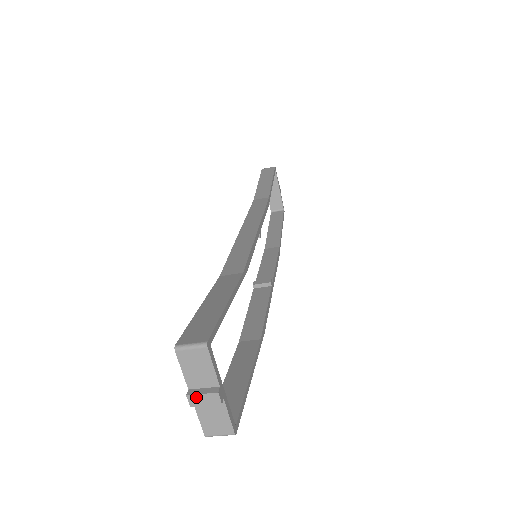
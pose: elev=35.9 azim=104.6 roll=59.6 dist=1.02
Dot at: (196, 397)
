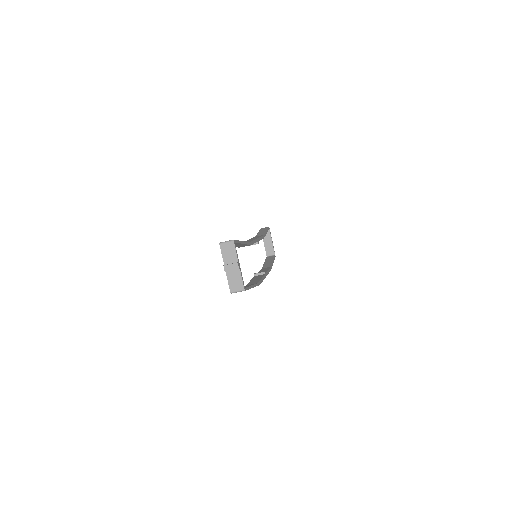
Dot at: (228, 266)
